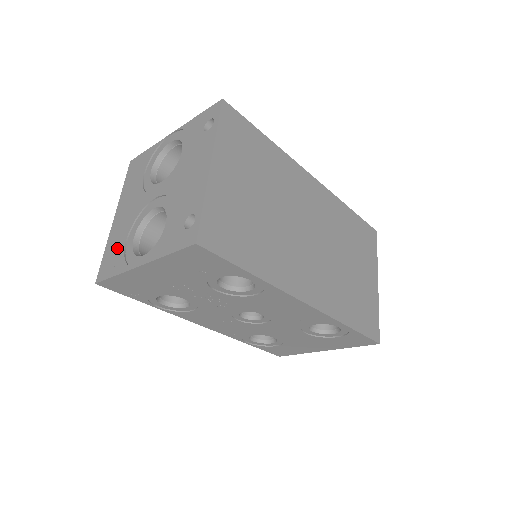
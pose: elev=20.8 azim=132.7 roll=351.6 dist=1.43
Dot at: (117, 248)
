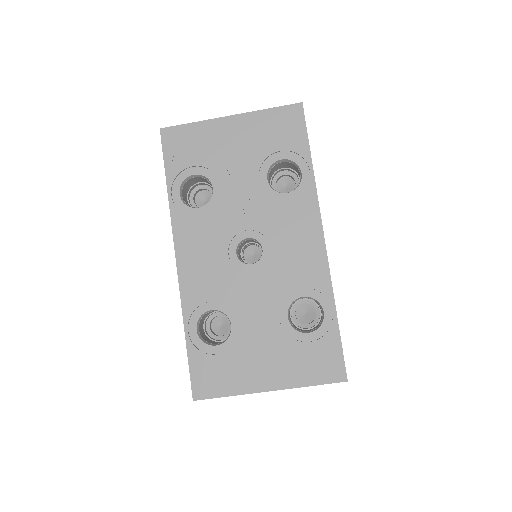
Dot at: occluded
